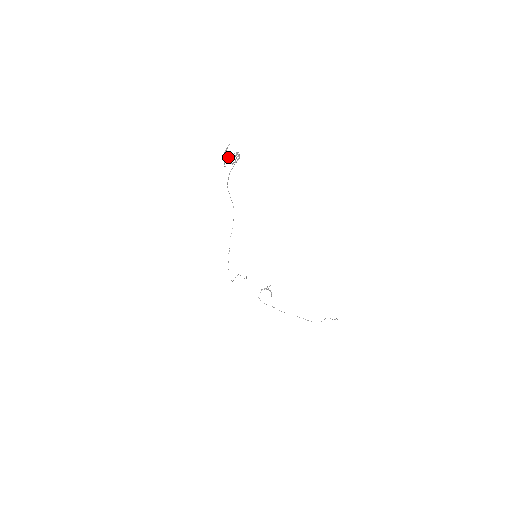
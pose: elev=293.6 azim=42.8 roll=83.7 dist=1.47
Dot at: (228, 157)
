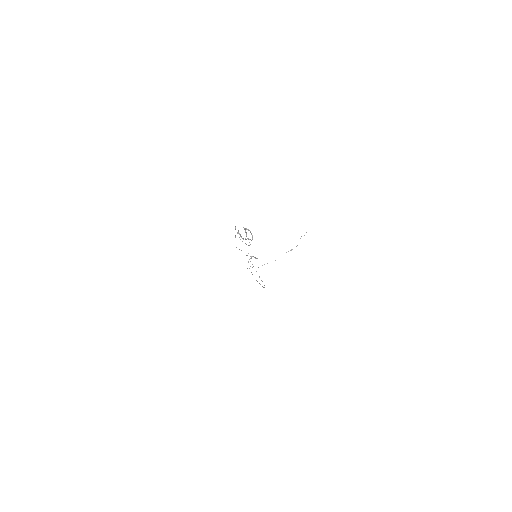
Dot at: occluded
